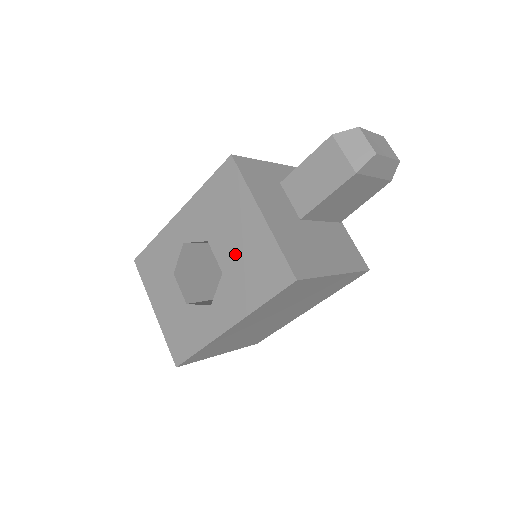
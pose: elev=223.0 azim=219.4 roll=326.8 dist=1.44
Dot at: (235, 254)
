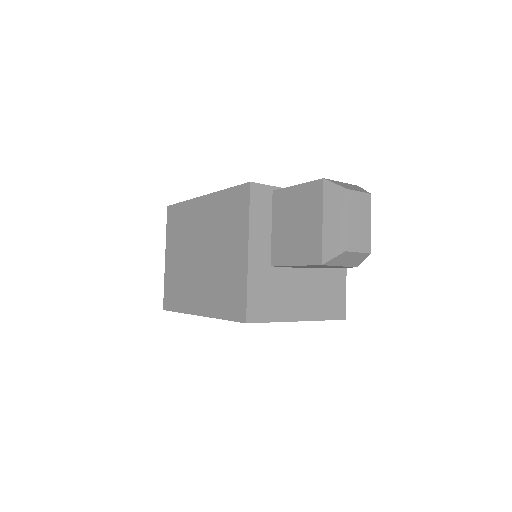
Dot at: occluded
